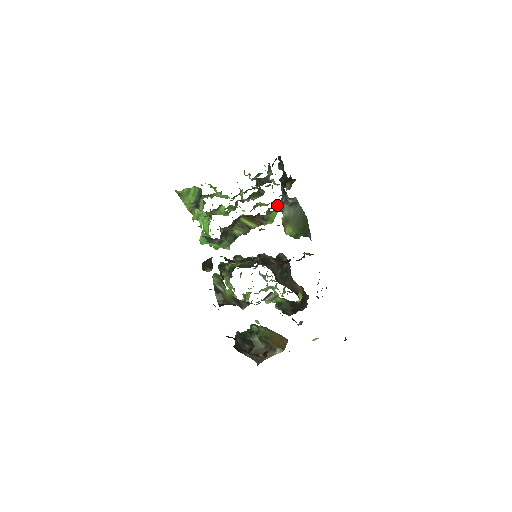
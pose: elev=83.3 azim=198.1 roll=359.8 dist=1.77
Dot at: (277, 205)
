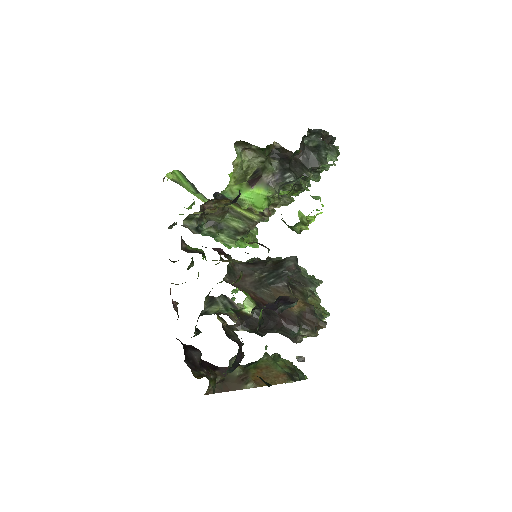
Dot at: (248, 183)
